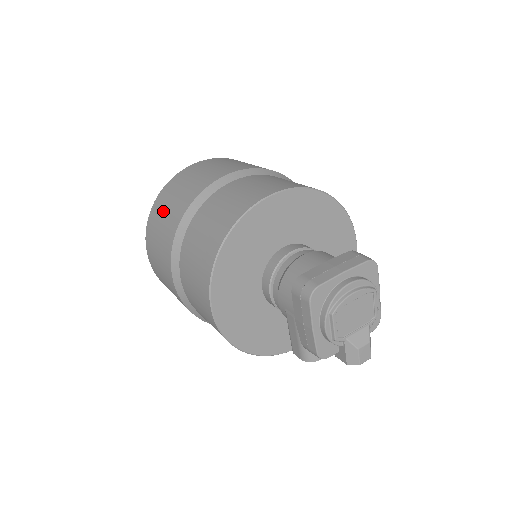
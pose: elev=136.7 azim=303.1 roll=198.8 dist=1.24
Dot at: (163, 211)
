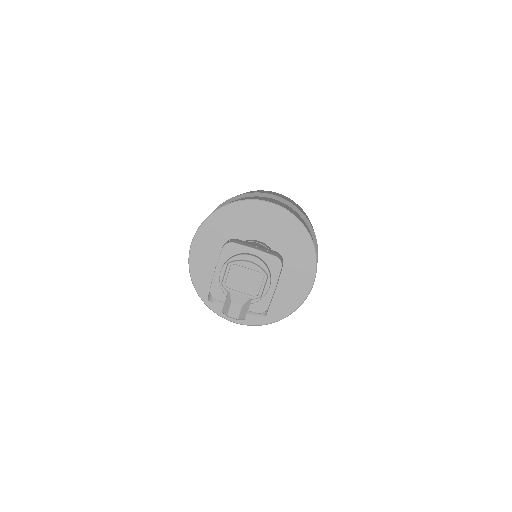
Dot at: occluded
